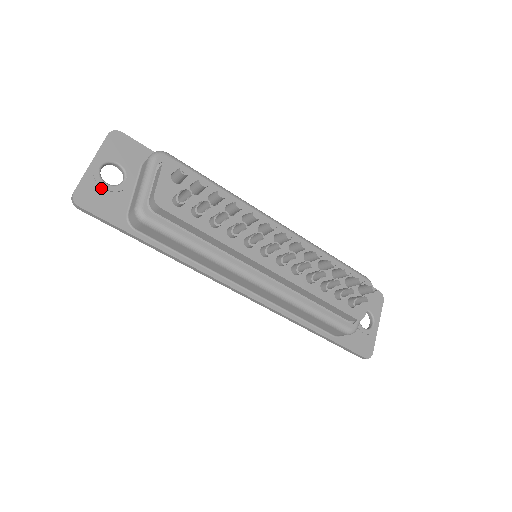
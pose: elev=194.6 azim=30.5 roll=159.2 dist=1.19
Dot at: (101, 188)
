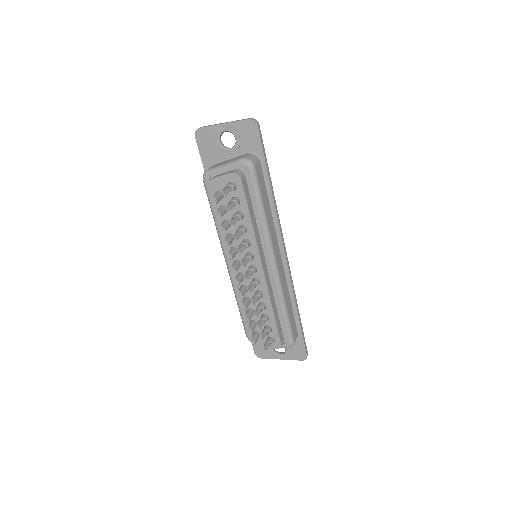
Dot at: (214, 140)
